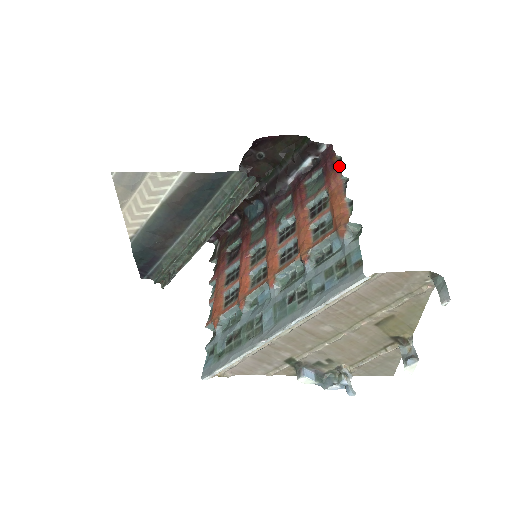
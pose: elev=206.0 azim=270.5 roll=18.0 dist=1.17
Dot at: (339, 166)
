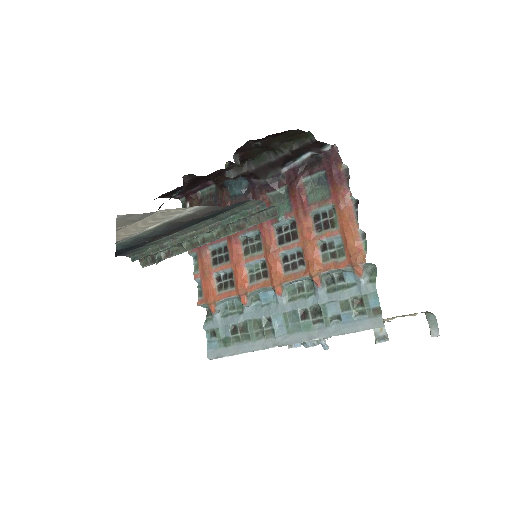
Dot at: (348, 181)
